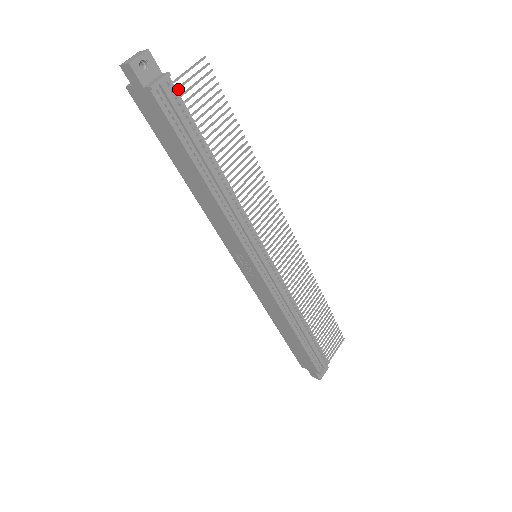
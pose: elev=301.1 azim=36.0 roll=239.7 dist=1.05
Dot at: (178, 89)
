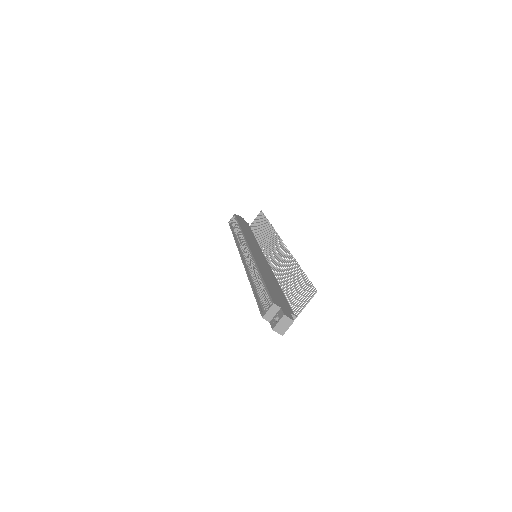
Dot at: occluded
